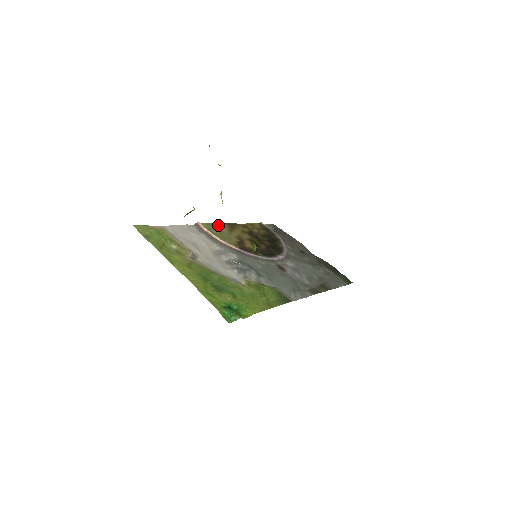
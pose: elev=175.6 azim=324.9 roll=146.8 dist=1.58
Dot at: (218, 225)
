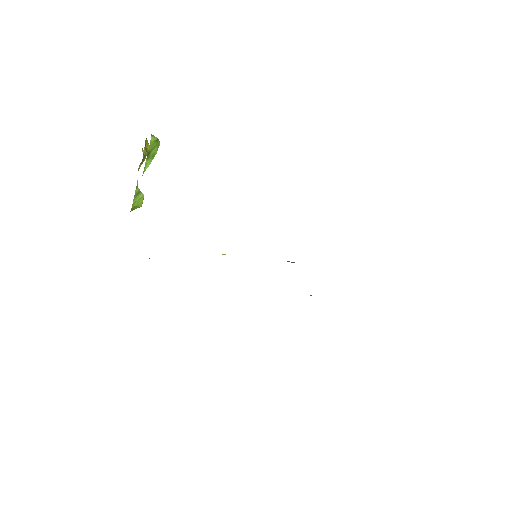
Dot at: occluded
